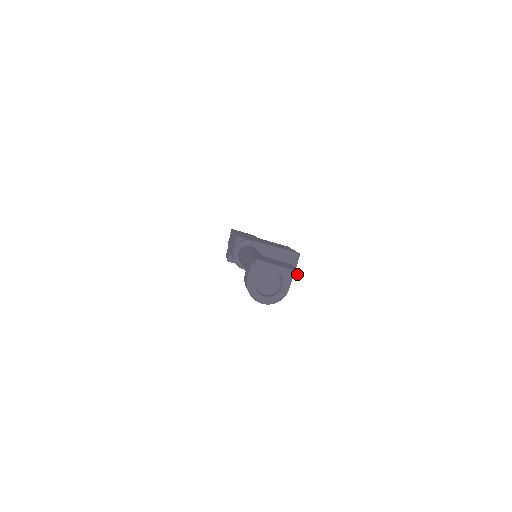
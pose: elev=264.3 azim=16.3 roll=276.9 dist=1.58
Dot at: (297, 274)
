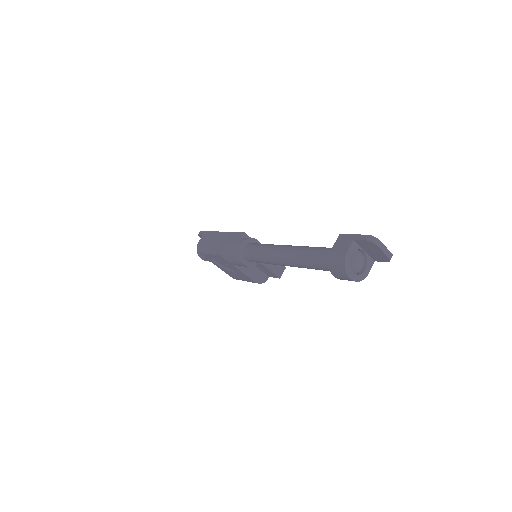
Dot at: (390, 259)
